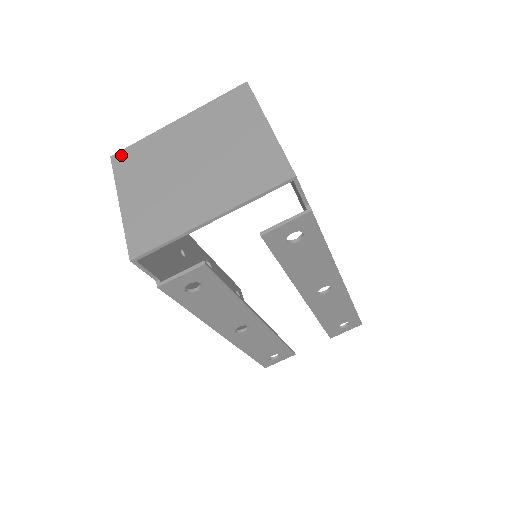
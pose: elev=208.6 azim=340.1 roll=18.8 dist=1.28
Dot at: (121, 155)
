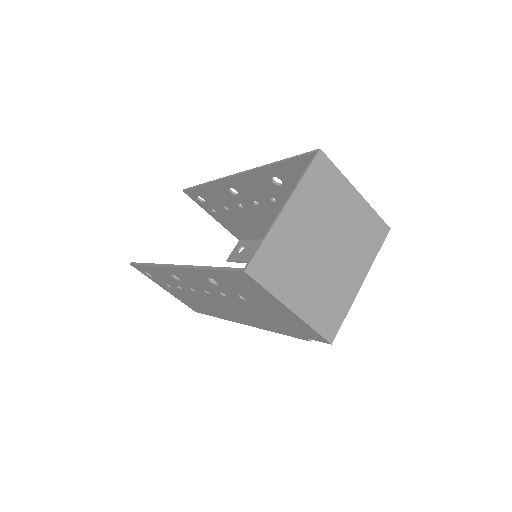
Dot at: (256, 265)
